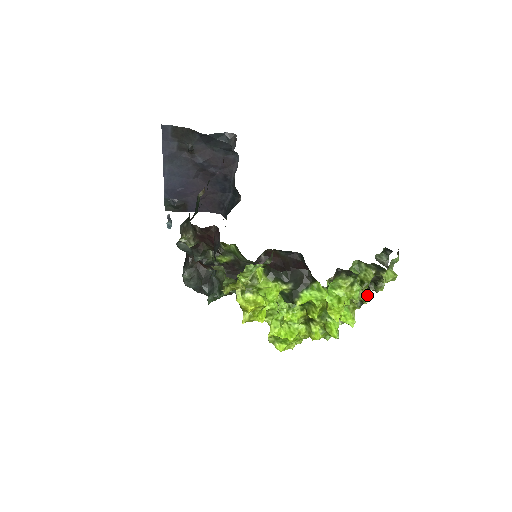
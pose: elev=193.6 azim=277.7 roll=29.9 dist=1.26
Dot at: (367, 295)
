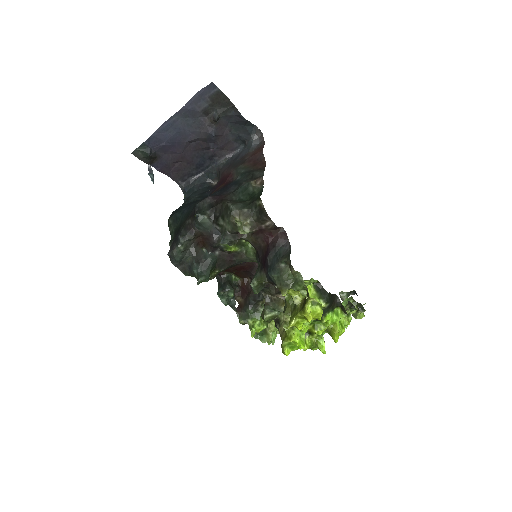
Dot at: occluded
